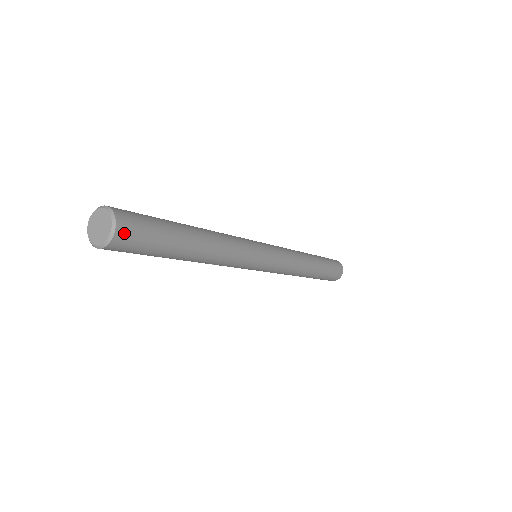
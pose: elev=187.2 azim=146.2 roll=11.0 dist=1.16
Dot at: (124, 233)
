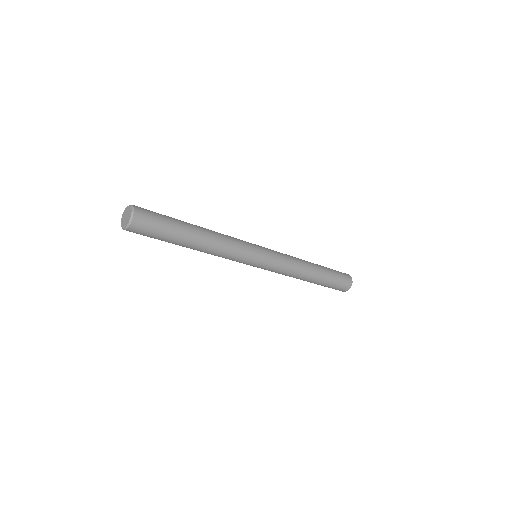
Dot at: (140, 209)
